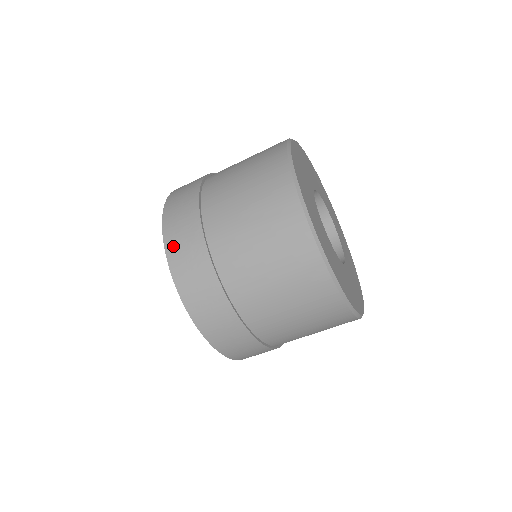
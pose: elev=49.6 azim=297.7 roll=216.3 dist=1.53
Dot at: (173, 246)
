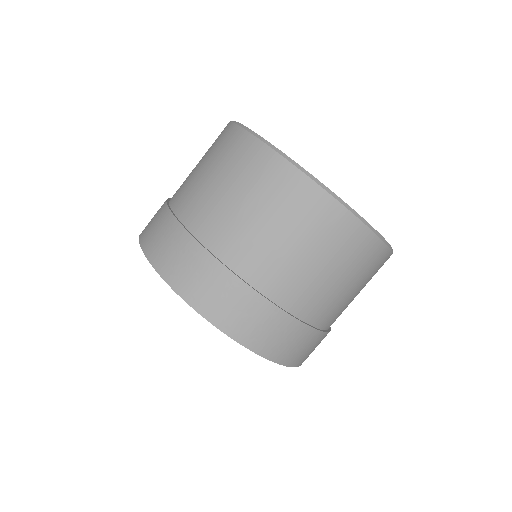
Dot at: (145, 231)
